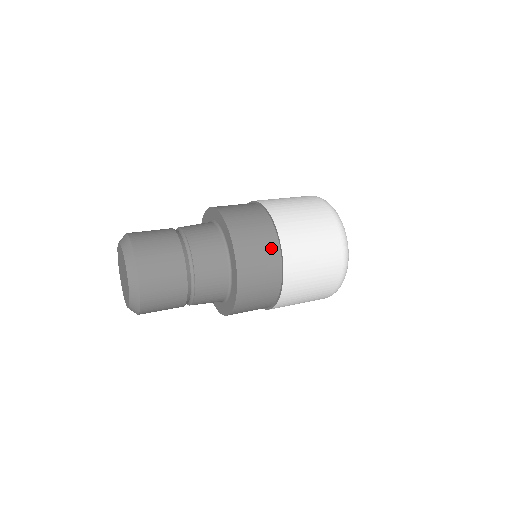
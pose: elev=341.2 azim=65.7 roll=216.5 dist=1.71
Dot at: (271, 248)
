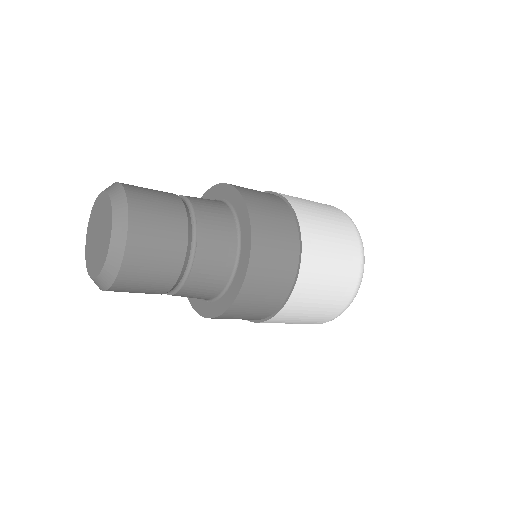
Dot at: (287, 221)
